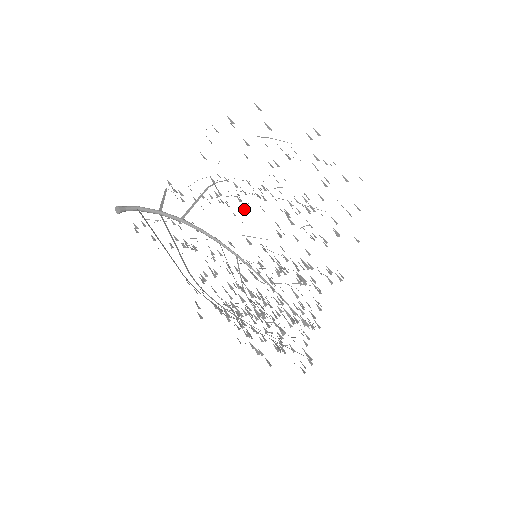
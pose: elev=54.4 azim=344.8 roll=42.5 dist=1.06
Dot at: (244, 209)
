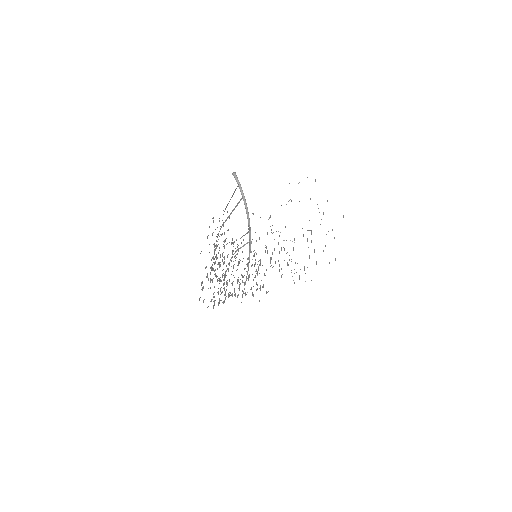
Dot at: (264, 274)
